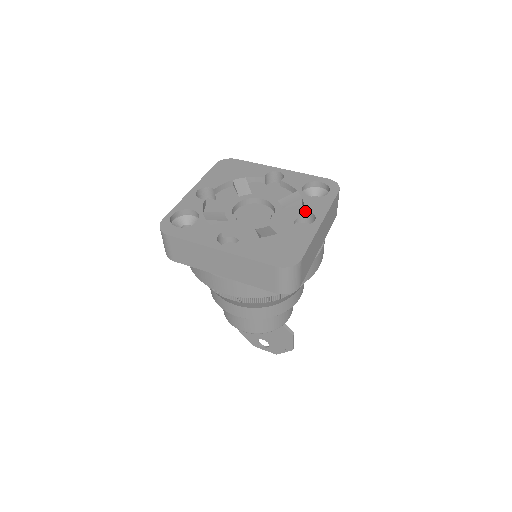
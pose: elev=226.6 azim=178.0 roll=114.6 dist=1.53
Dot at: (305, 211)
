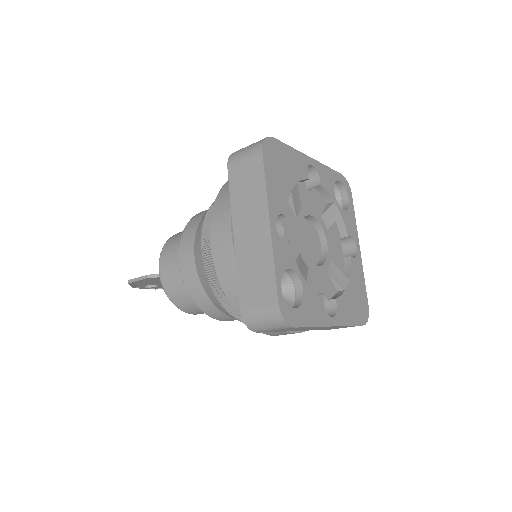
Dot at: (349, 236)
